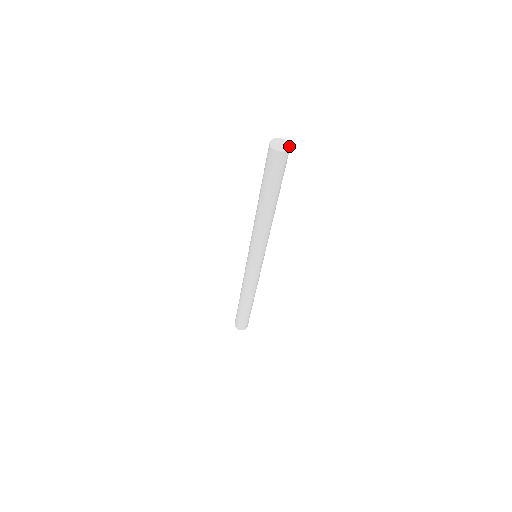
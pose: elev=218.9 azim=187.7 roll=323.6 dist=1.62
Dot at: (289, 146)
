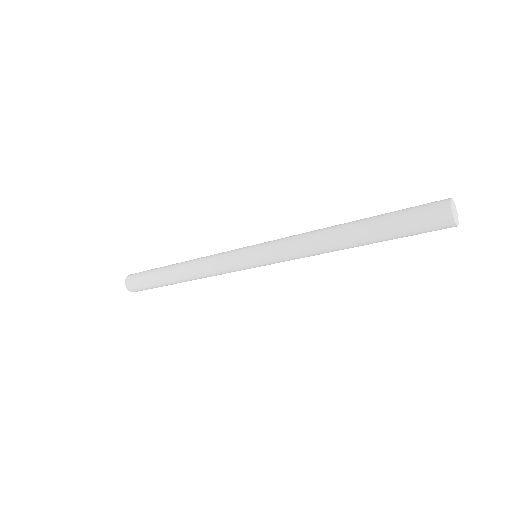
Dot at: (458, 224)
